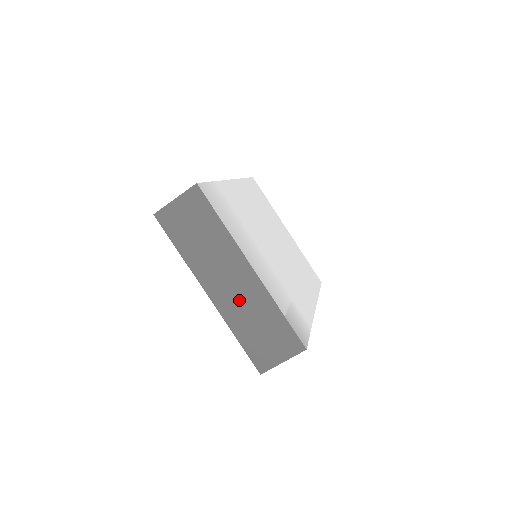
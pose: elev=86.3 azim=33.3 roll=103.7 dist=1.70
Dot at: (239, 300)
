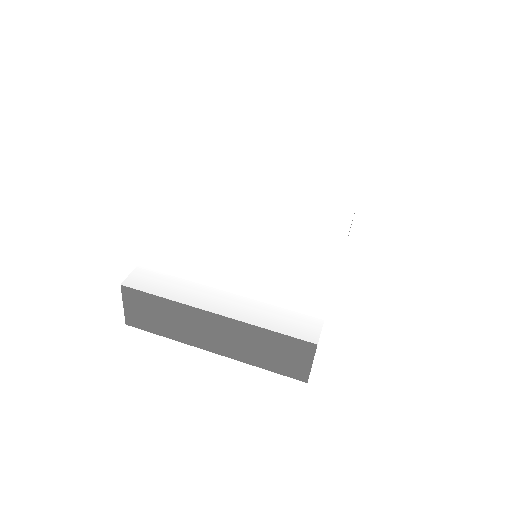
Dot at: (233, 342)
